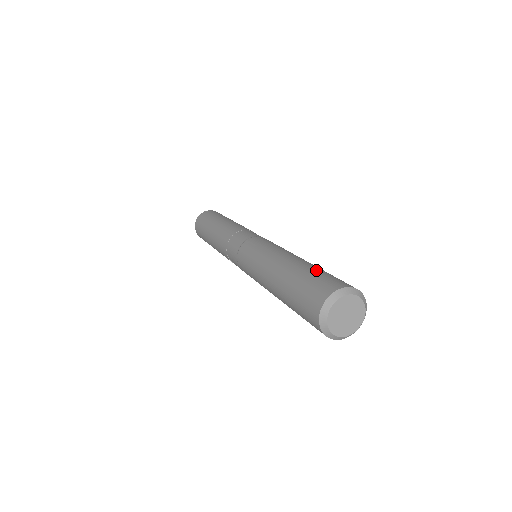
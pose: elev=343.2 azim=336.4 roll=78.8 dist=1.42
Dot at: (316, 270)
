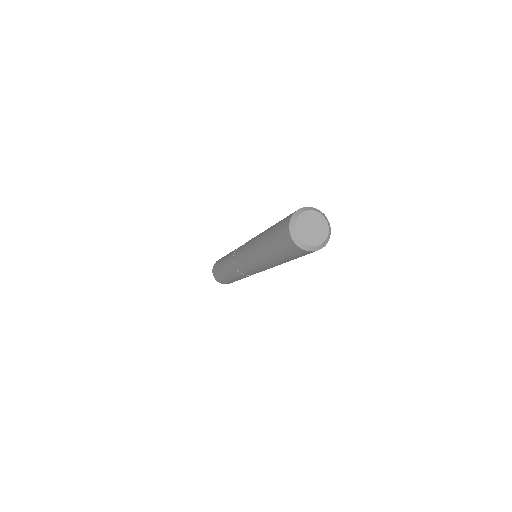
Dot at: occluded
